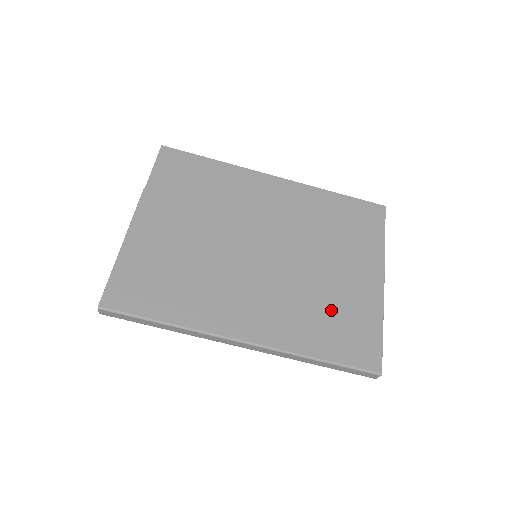
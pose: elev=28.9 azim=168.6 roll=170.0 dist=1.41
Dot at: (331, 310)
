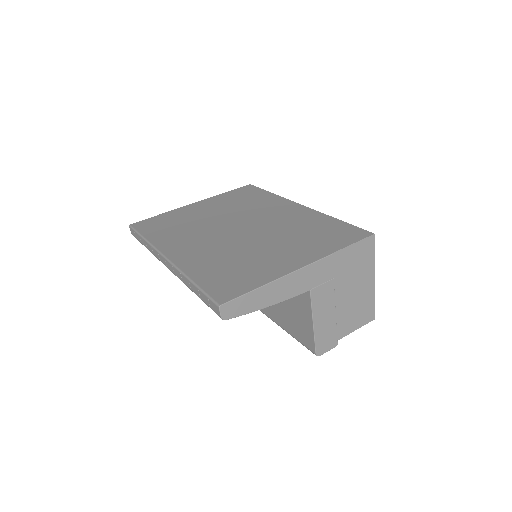
Dot at: (238, 264)
